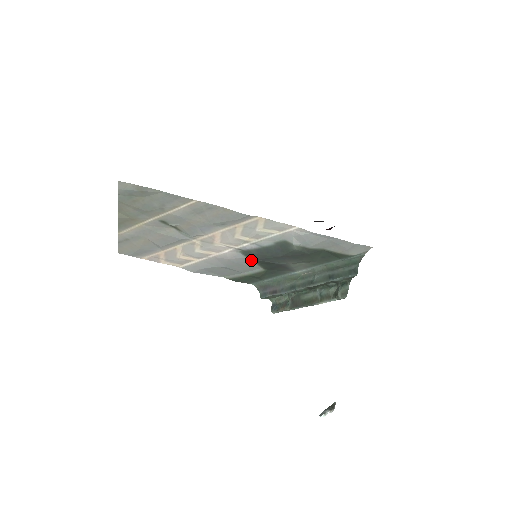
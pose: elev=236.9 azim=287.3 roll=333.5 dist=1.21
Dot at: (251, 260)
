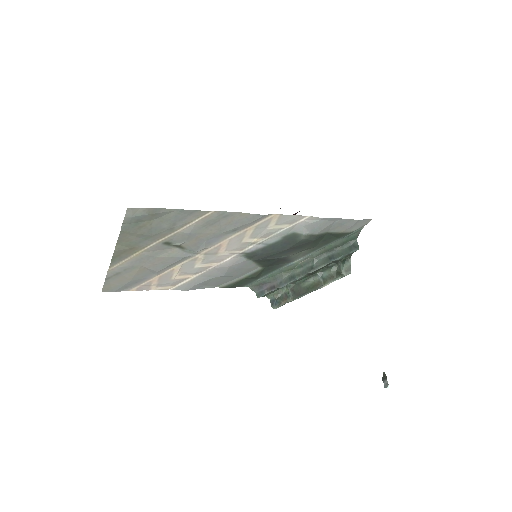
Dot at: (252, 261)
